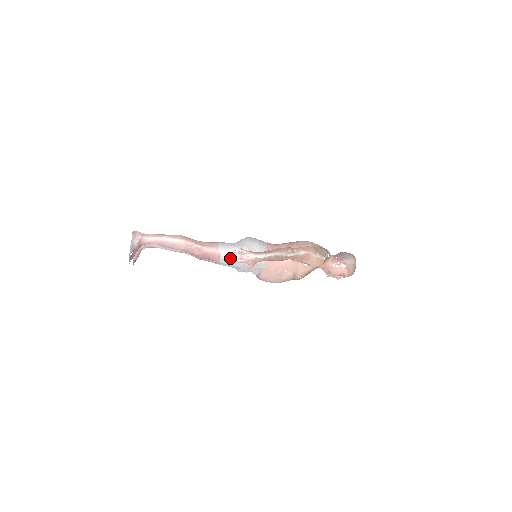
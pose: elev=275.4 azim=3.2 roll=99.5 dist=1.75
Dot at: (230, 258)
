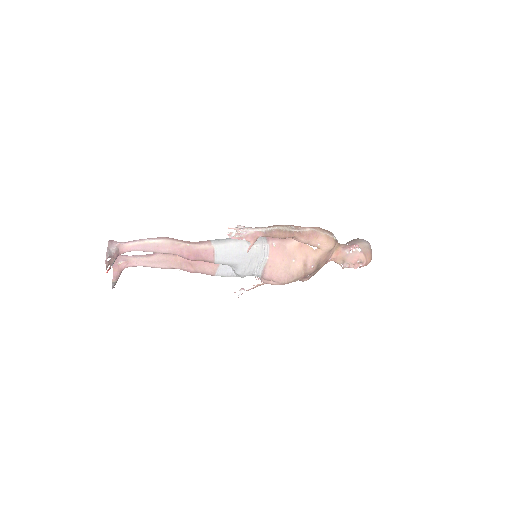
Dot at: (226, 252)
